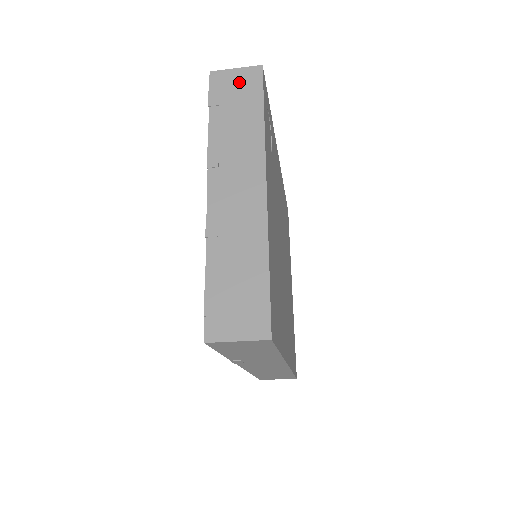
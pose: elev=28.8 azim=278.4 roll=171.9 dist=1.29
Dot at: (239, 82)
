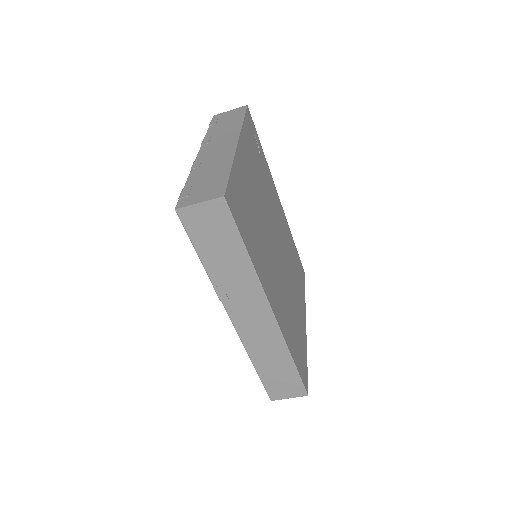
Dot at: (231, 114)
